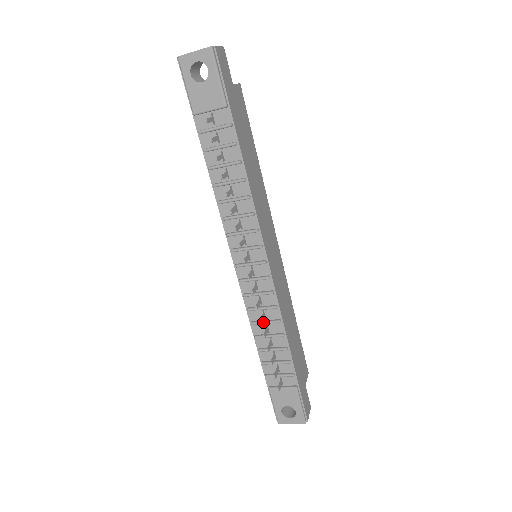
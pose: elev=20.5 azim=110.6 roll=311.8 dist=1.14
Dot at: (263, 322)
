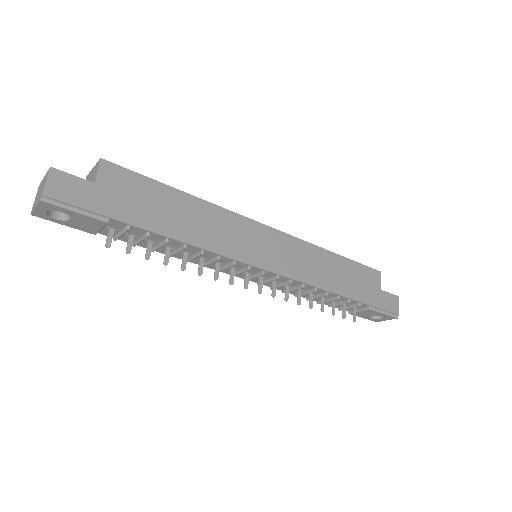
Dot at: (303, 294)
